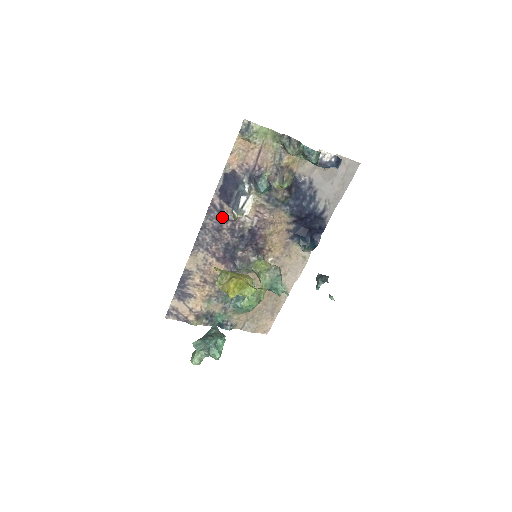
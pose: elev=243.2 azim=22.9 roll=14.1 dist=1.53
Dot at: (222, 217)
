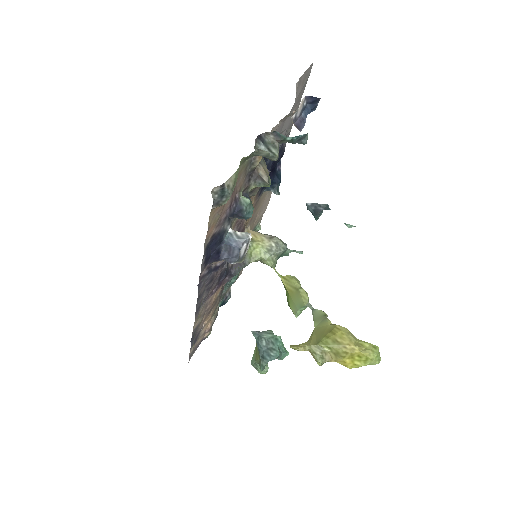
Dot at: (212, 272)
